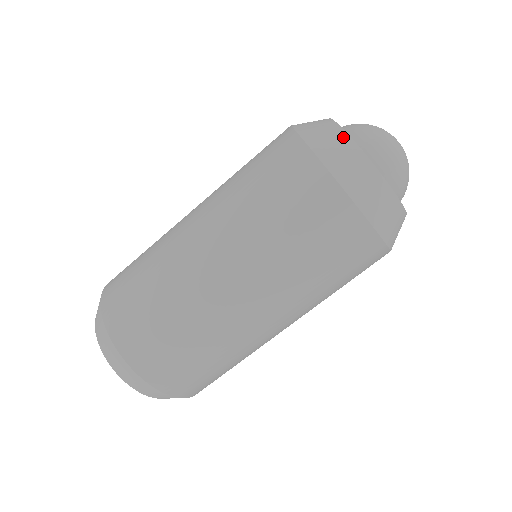
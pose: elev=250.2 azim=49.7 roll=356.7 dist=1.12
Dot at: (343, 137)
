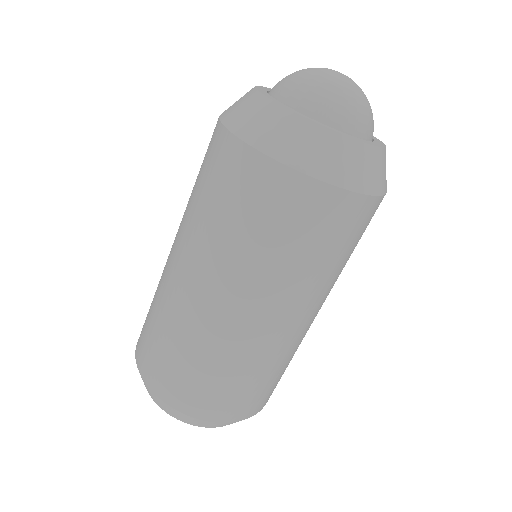
Dot at: (250, 93)
